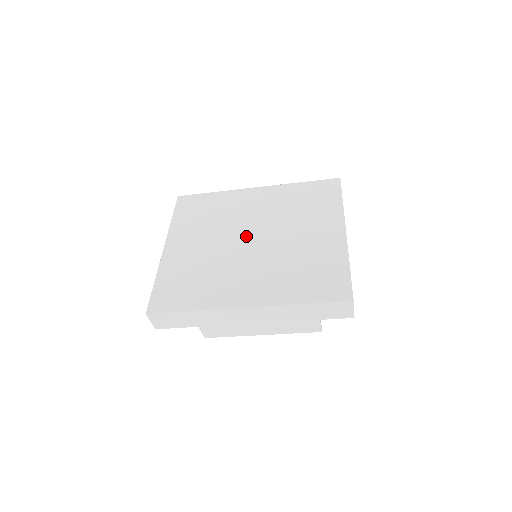
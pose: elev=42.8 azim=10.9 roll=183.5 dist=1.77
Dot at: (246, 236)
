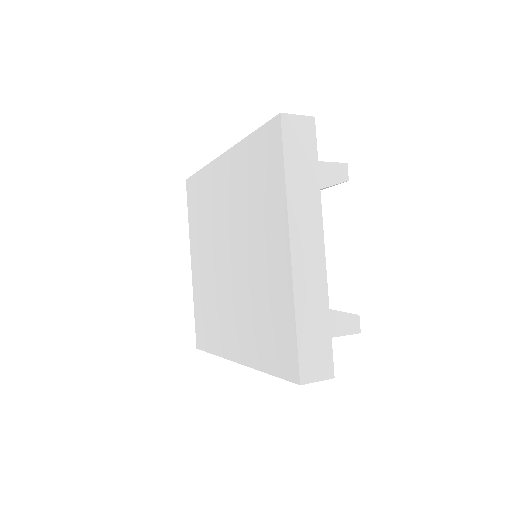
Dot at: (225, 251)
